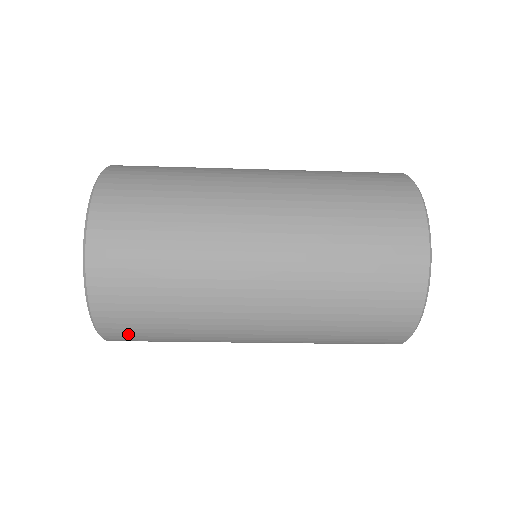
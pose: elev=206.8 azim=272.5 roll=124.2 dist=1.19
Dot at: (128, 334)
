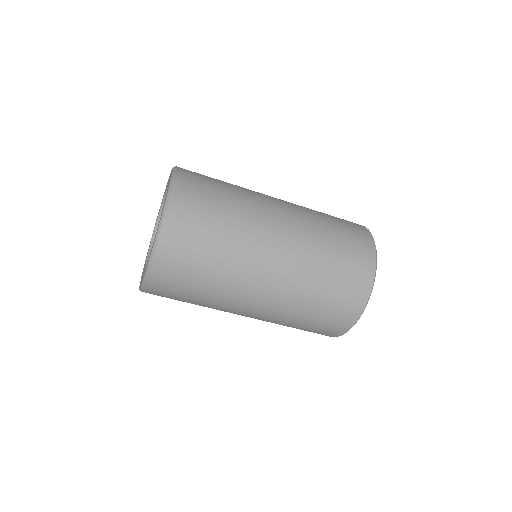
Dot at: occluded
